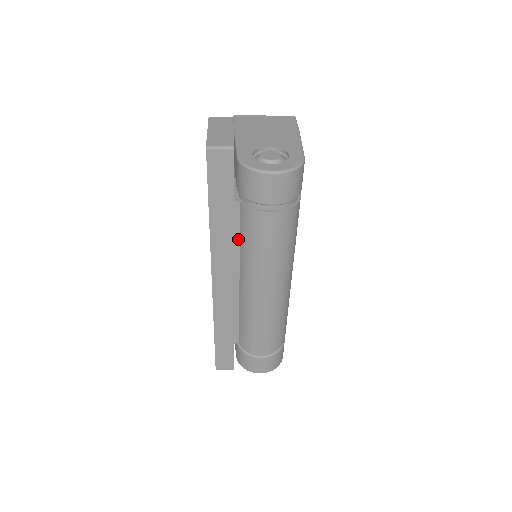
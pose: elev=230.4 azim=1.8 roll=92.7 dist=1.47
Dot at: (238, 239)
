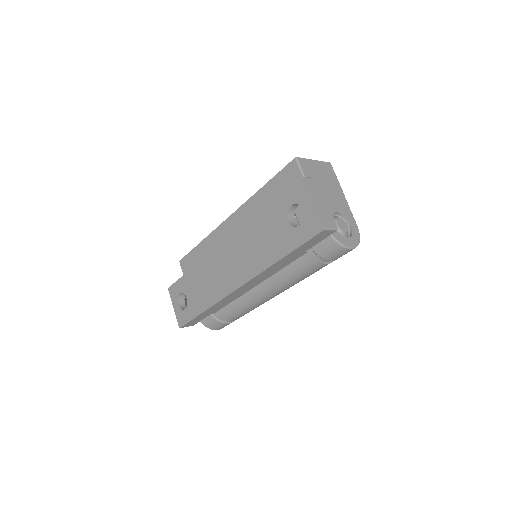
Dot at: (283, 268)
